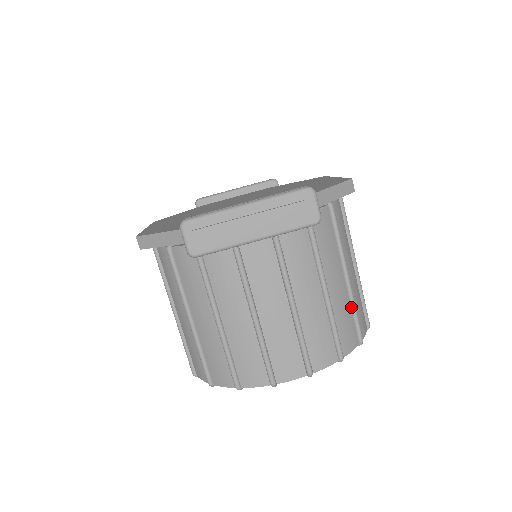
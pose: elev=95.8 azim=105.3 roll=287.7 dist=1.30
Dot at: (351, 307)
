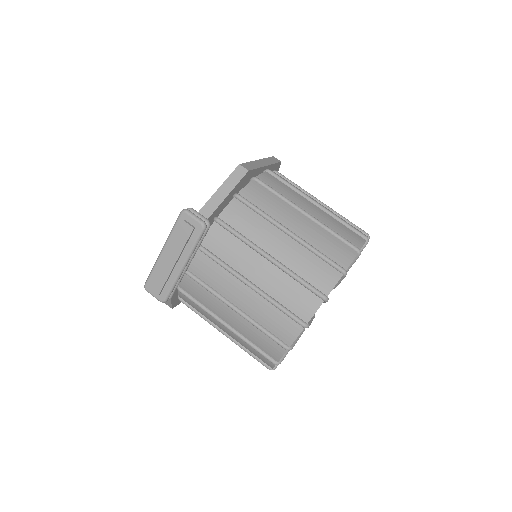
Dot at: (312, 252)
